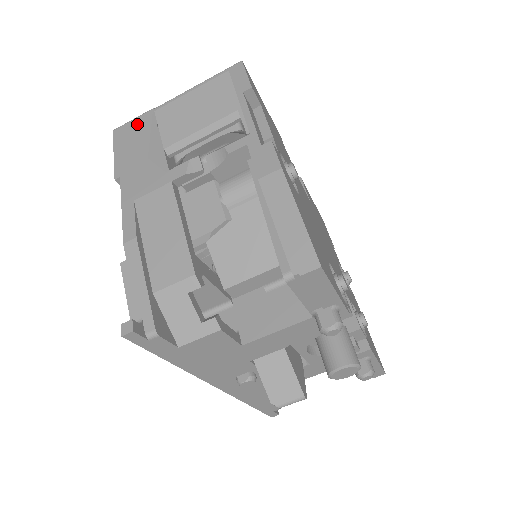
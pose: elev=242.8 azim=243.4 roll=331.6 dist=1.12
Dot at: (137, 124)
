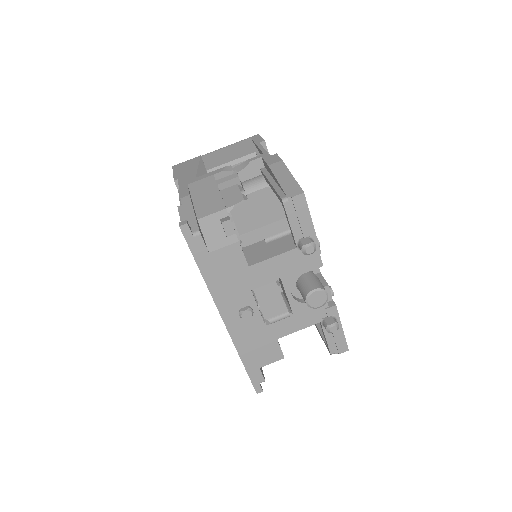
Dot at: (190, 161)
